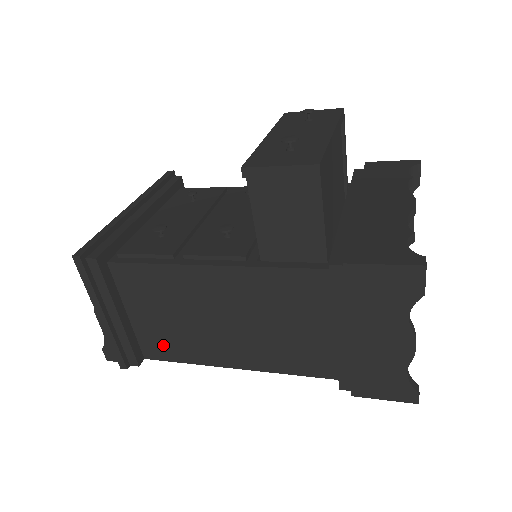
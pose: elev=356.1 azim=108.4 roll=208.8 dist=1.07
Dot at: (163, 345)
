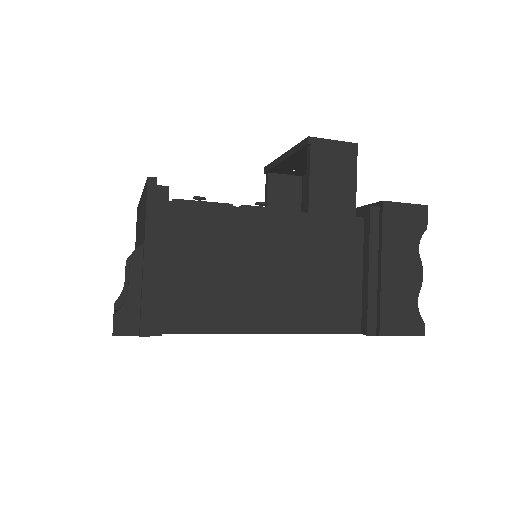
Dot at: (194, 309)
